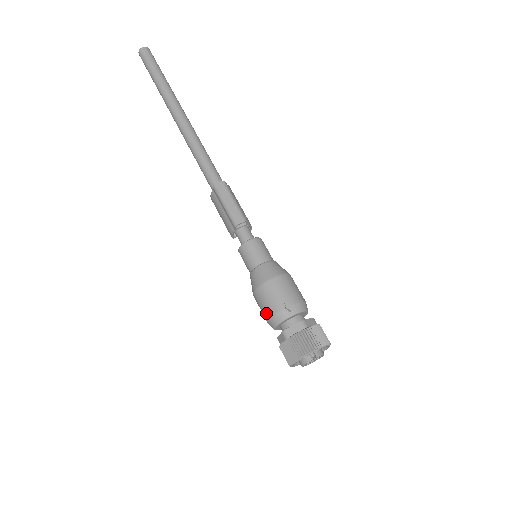
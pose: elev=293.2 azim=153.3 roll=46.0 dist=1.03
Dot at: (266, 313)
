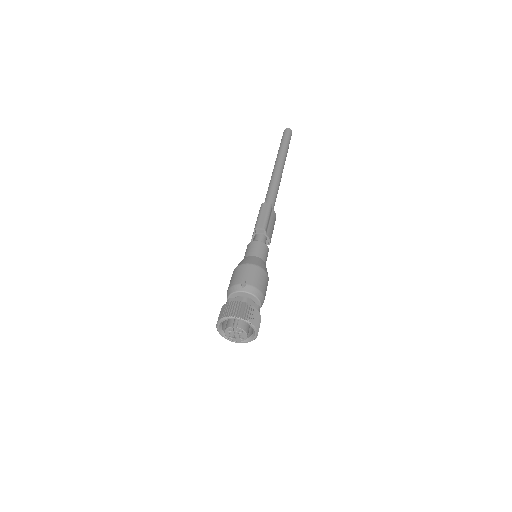
Dot at: (229, 286)
